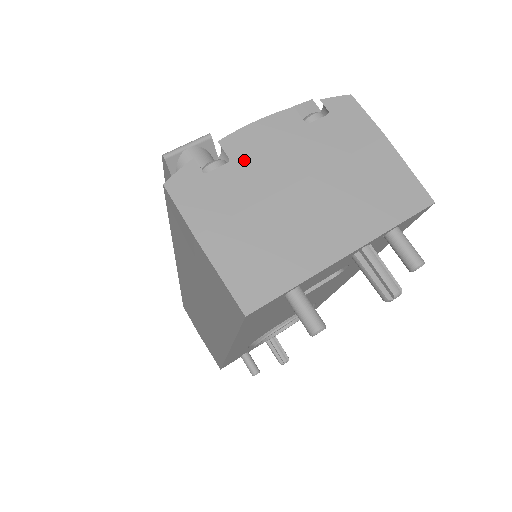
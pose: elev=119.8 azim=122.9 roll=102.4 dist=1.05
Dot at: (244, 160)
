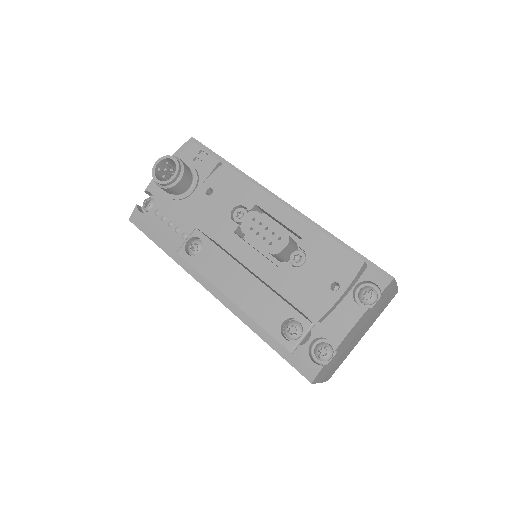
Dot at: (343, 346)
